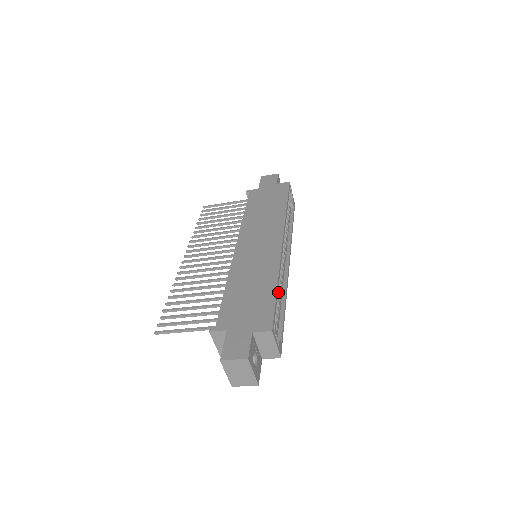
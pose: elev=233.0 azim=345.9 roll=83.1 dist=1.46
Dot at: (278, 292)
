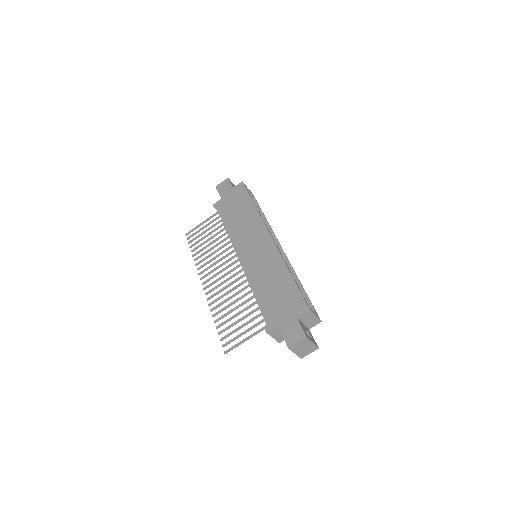
Dot at: occluded
